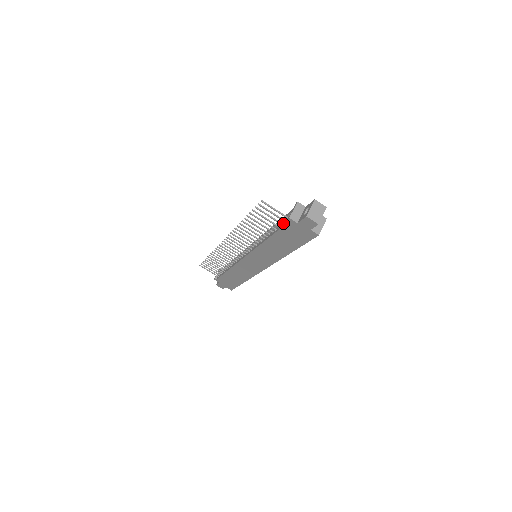
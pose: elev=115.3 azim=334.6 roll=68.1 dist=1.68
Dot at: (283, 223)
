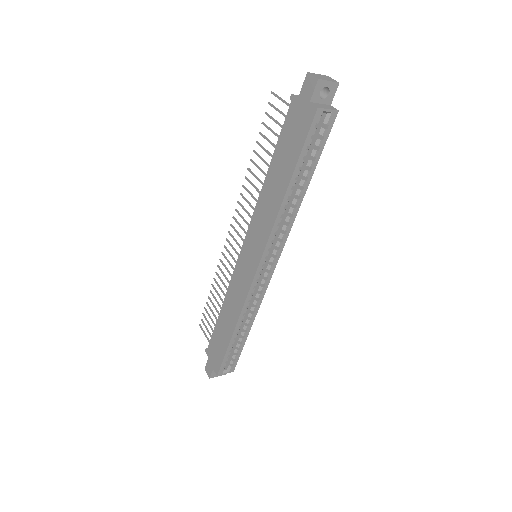
Dot at: occluded
